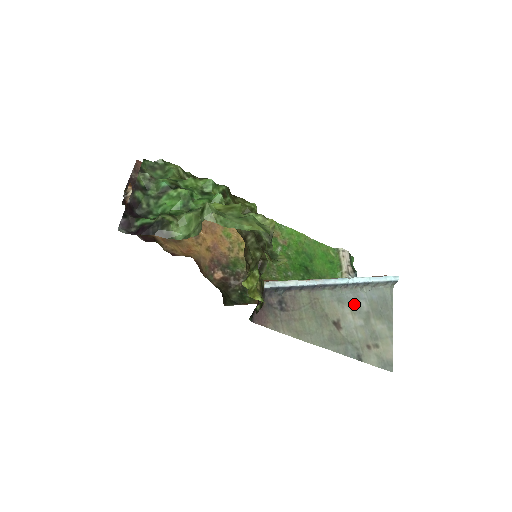
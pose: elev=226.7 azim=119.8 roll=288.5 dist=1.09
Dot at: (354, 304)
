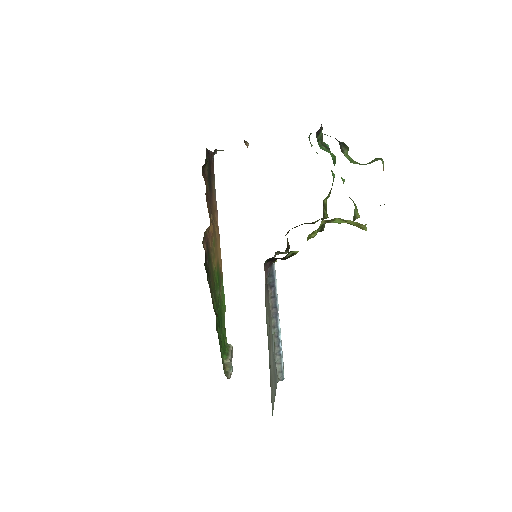
Dot at: (273, 352)
